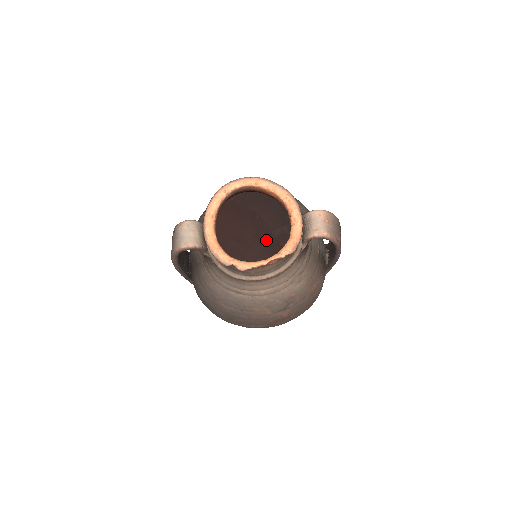
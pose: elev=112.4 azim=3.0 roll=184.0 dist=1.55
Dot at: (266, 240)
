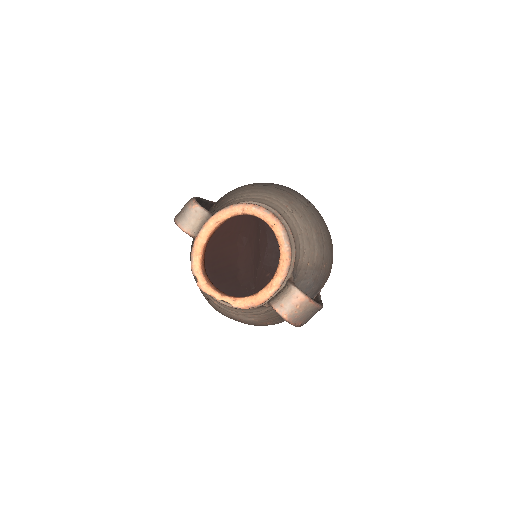
Dot at: (245, 273)
